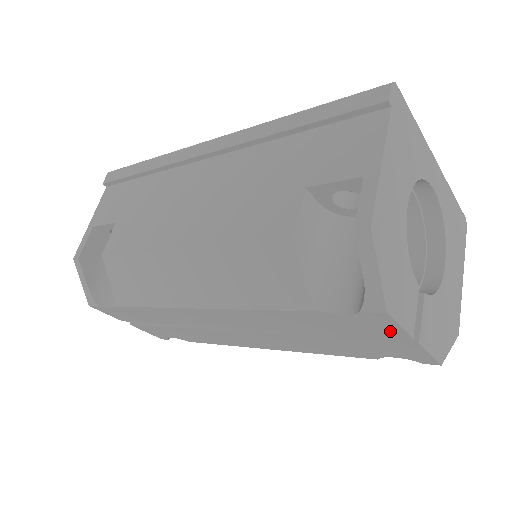
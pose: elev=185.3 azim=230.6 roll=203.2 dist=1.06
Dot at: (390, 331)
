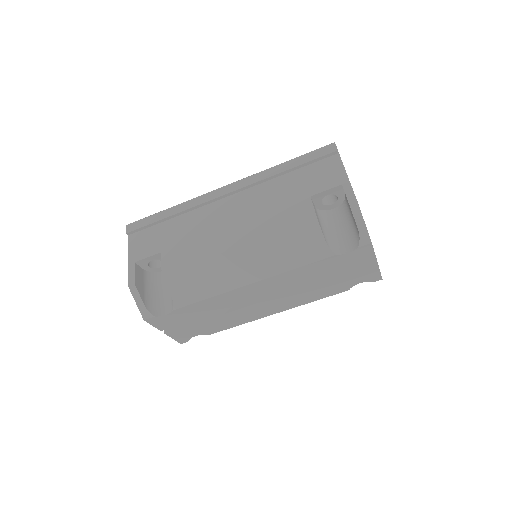
Dot at: (367, 258)
